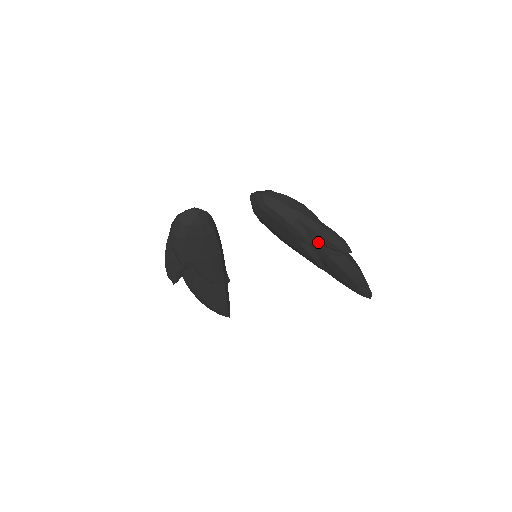
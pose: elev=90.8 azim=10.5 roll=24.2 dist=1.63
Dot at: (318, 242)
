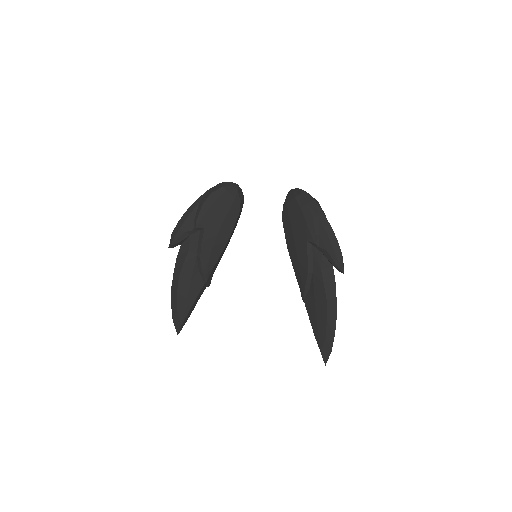
Dot at: (323, 247)
